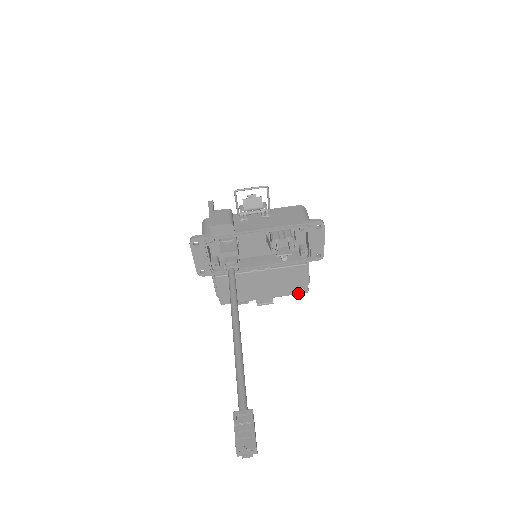
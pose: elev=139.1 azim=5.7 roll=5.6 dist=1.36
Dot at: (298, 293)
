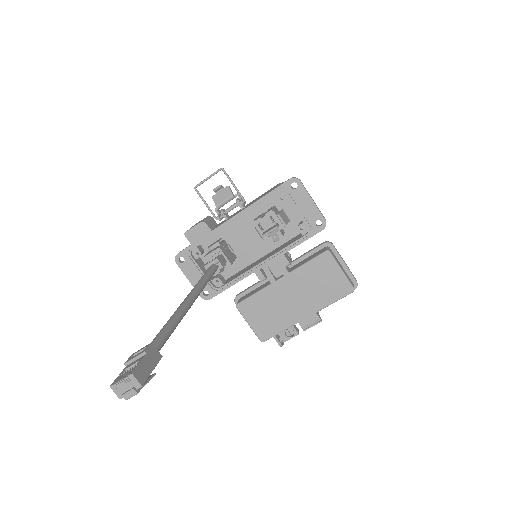
Dot at: (343, 296)
